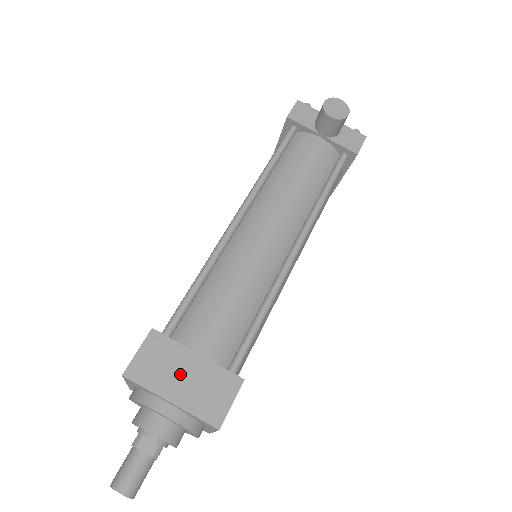
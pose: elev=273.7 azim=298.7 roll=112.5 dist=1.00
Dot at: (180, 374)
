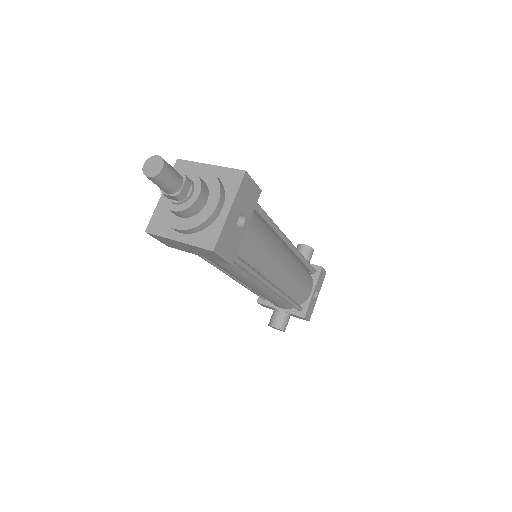
Dot at: occluded
